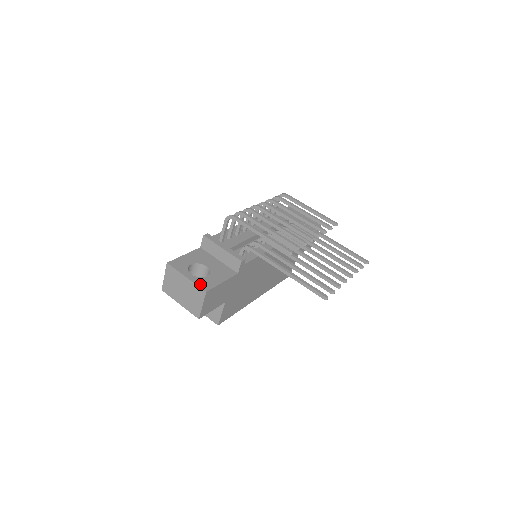
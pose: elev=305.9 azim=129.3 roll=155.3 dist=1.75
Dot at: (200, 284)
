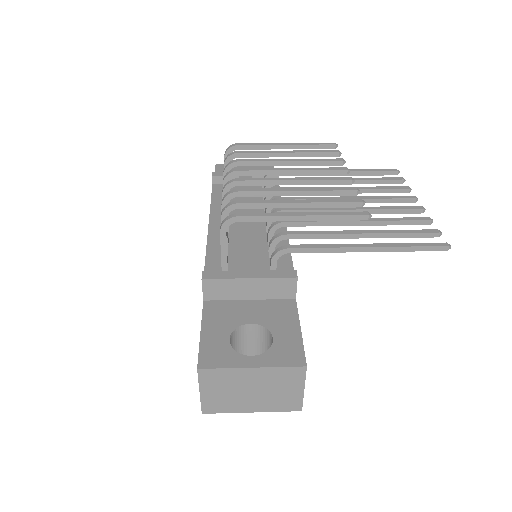
Dot at: (283, 361)
